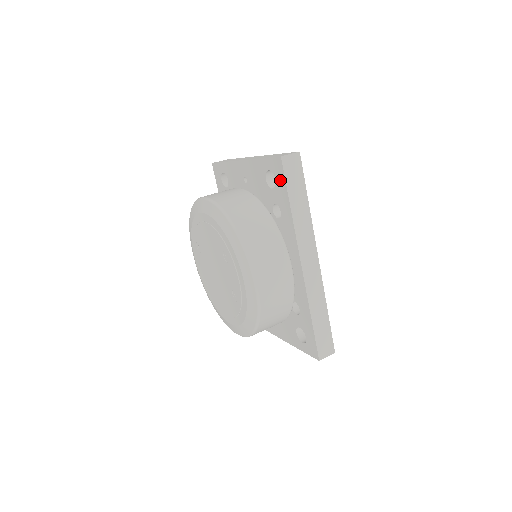
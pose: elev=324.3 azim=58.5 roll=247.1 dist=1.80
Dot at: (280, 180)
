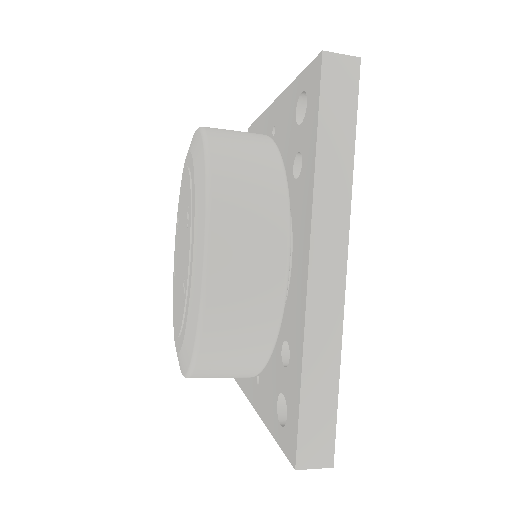
Dot at: (313, 99)
